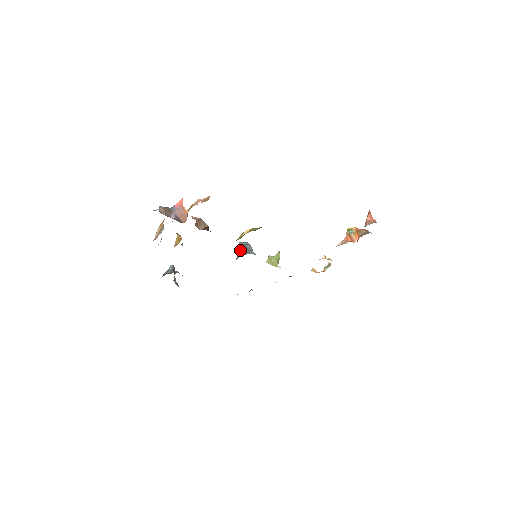
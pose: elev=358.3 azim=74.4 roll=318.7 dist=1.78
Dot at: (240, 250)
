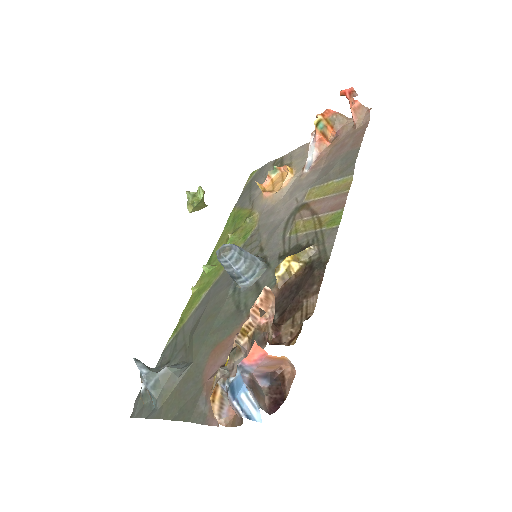
Dot at: (241, 270)
